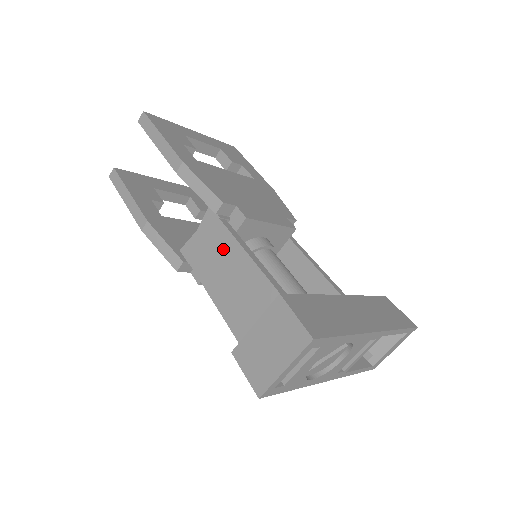
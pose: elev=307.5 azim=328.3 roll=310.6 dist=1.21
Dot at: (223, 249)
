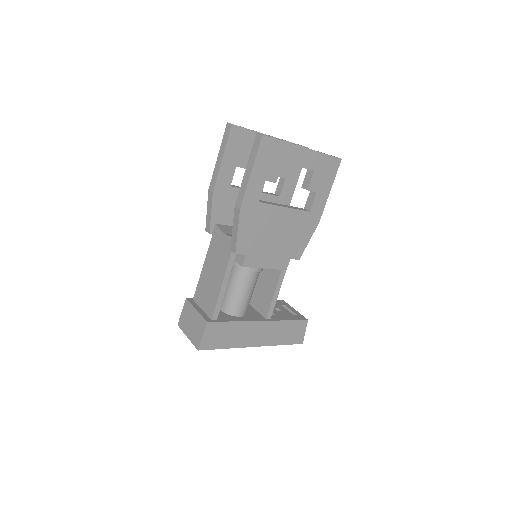
Dot at: (220, 264)
